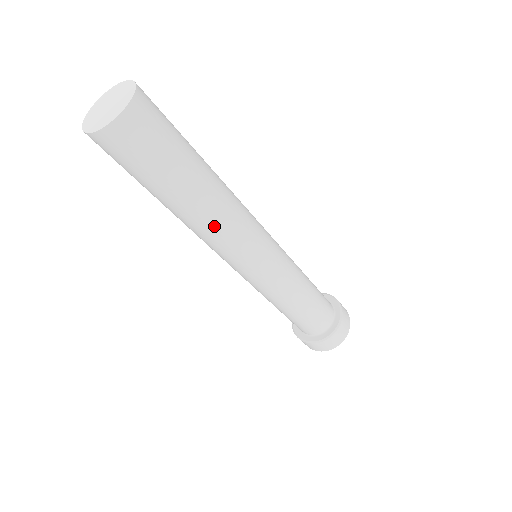
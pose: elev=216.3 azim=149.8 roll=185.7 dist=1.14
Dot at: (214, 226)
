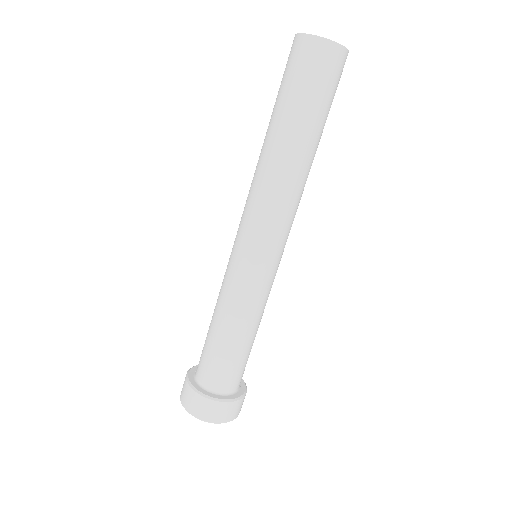
Dot at: (274, 177)
